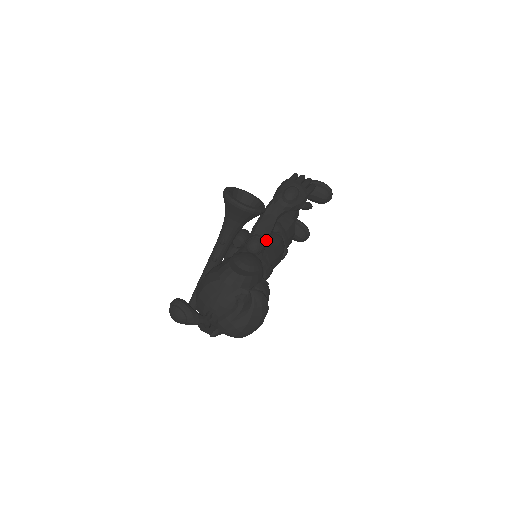
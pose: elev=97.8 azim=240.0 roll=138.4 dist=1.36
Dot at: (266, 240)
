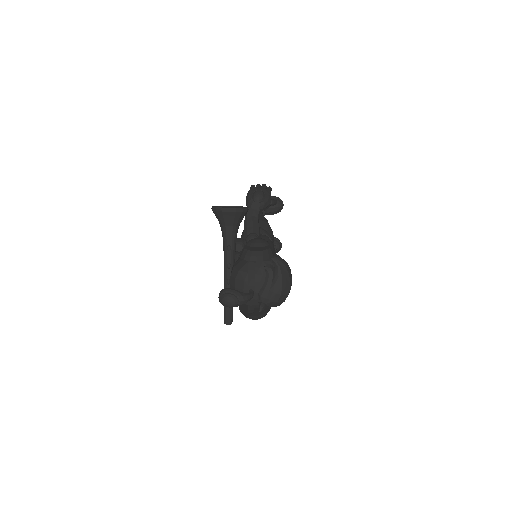
Dot at: (259, 235)
